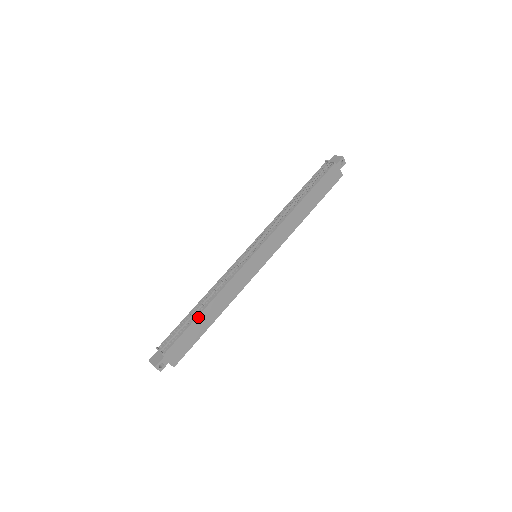
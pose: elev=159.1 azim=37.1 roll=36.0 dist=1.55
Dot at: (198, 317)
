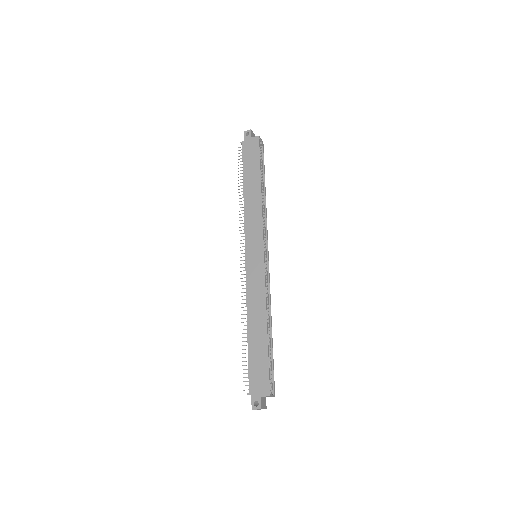
Dot at: (249, 342)
